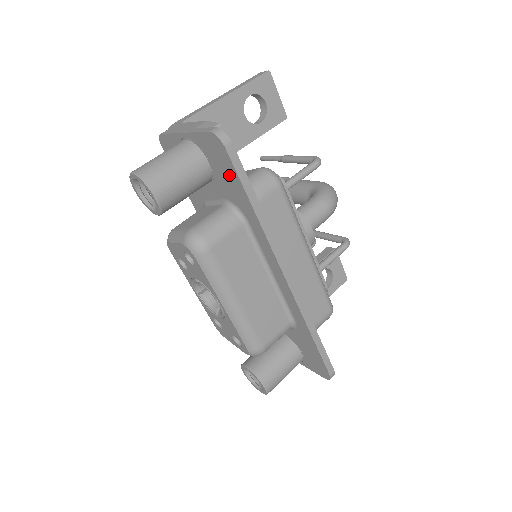
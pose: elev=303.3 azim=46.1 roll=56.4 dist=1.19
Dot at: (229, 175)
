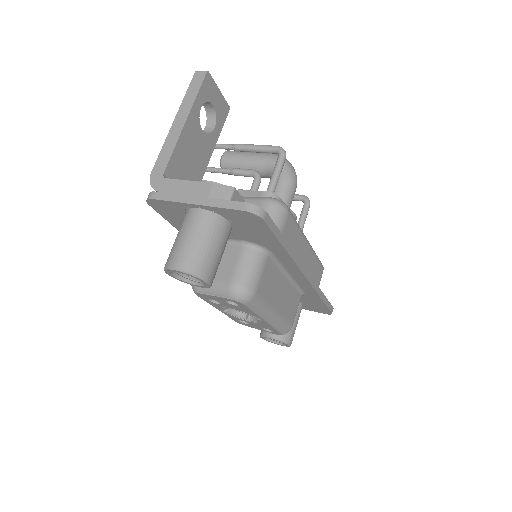
Dot at: (260, 232)
